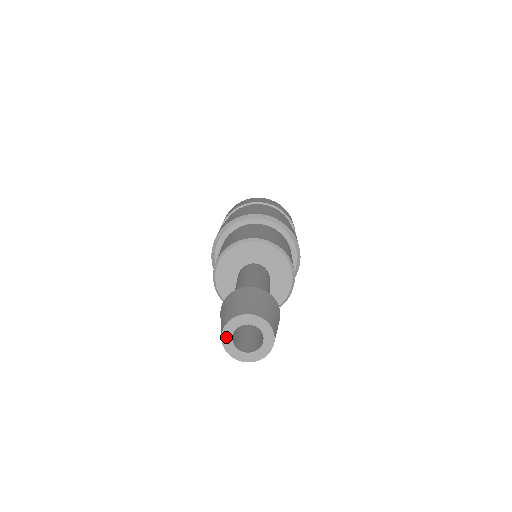
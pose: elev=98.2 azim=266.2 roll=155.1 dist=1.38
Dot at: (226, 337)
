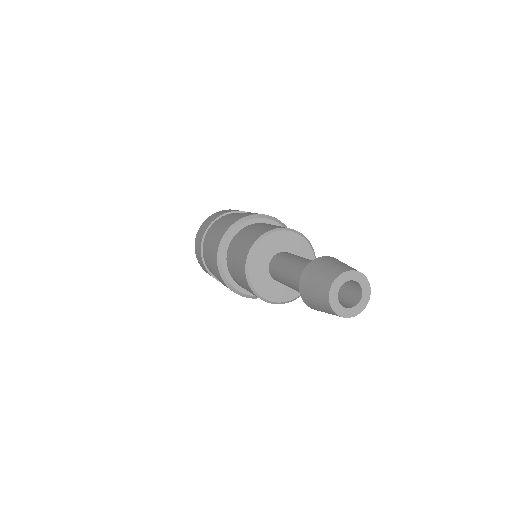
Dot at: (334, 304)
